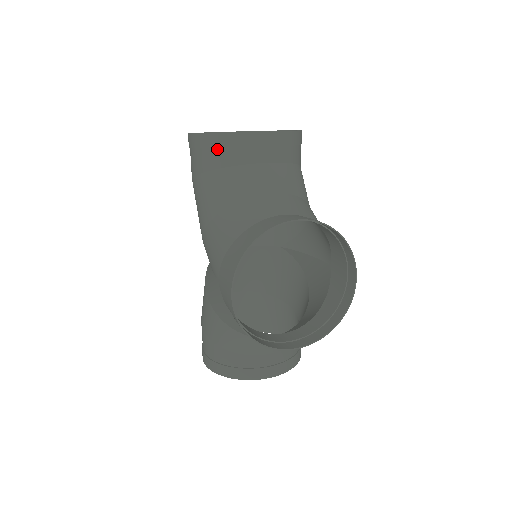
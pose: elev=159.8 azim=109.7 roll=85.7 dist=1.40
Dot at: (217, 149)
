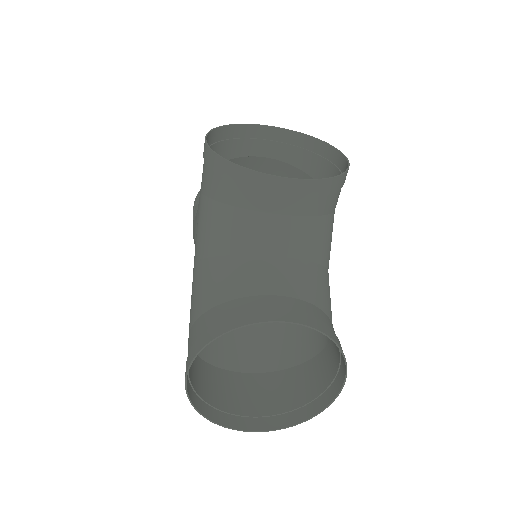
Dot at: occluded
